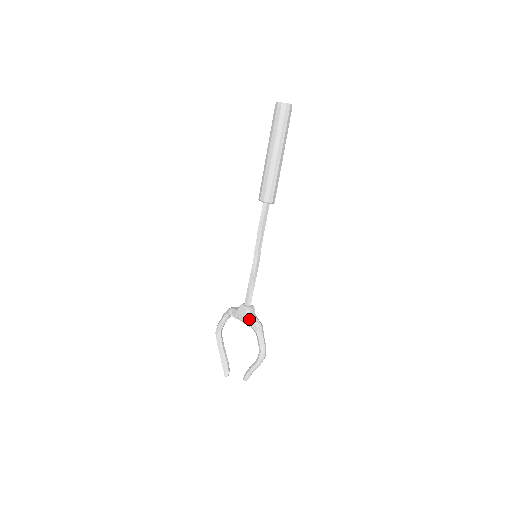
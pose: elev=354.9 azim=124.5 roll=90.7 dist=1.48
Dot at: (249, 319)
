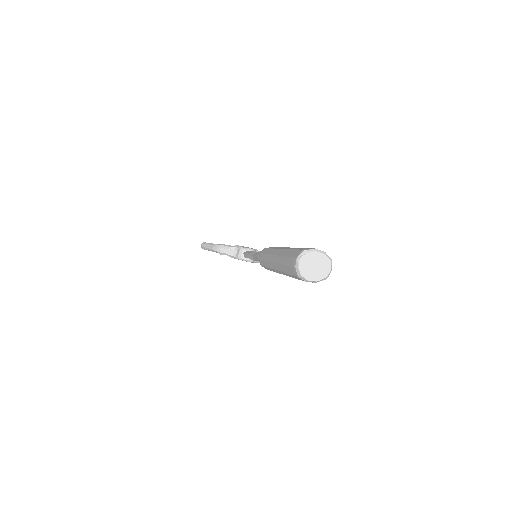
Dot at: occluded
